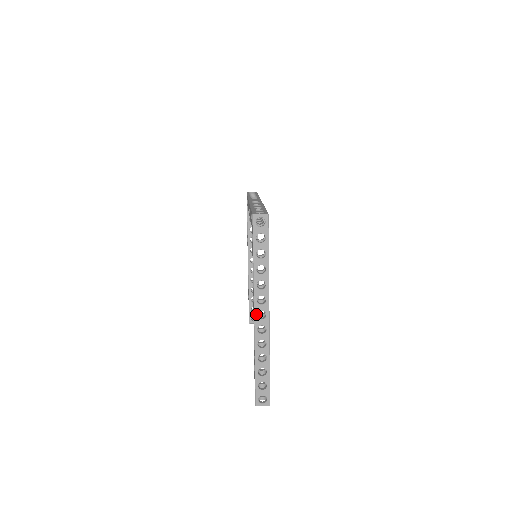
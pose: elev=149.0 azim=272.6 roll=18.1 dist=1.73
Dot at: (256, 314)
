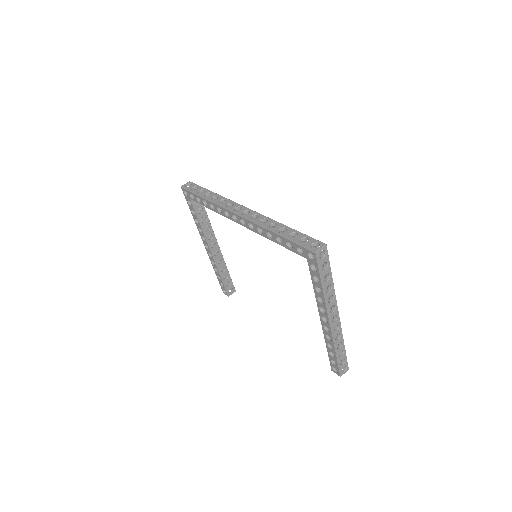
Dot at: (331, 321)
